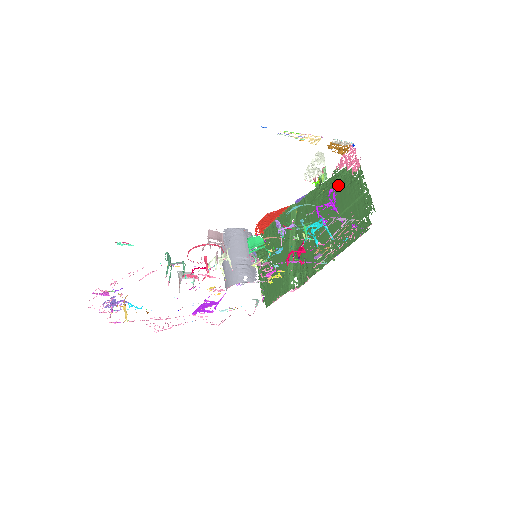
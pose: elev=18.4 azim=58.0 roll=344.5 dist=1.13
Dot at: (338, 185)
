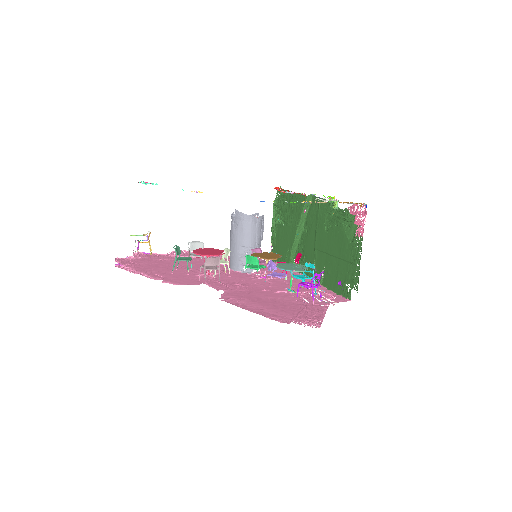
Dot at: (343, 228)
